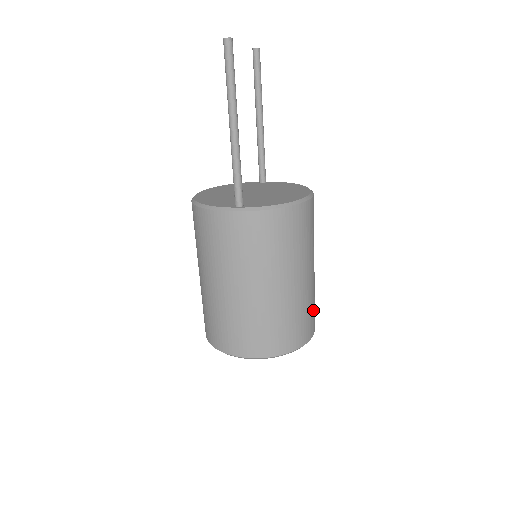
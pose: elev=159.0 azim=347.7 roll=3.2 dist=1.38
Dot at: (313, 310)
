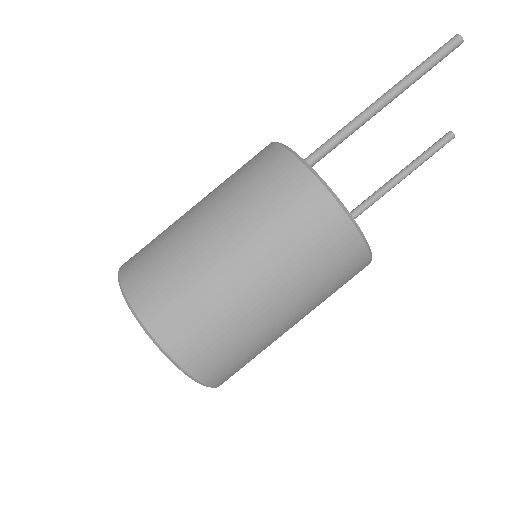
Dot at: (237, 359)
